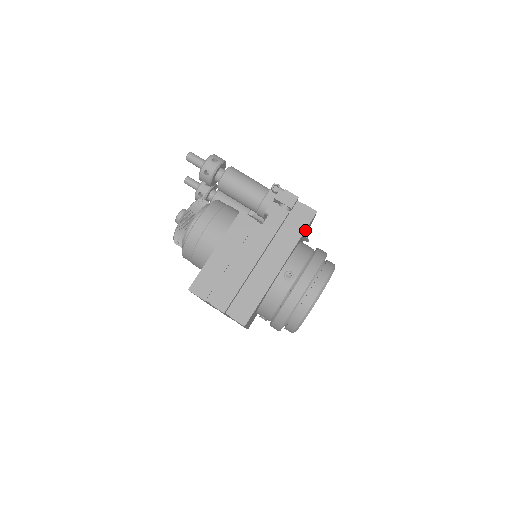
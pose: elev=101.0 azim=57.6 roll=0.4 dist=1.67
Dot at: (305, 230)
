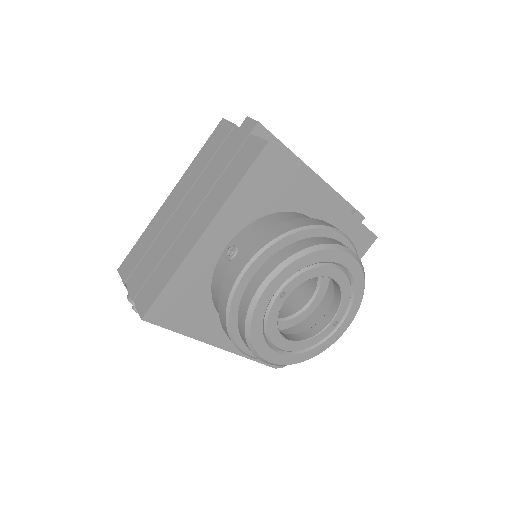
Dot at: (361, 227)
